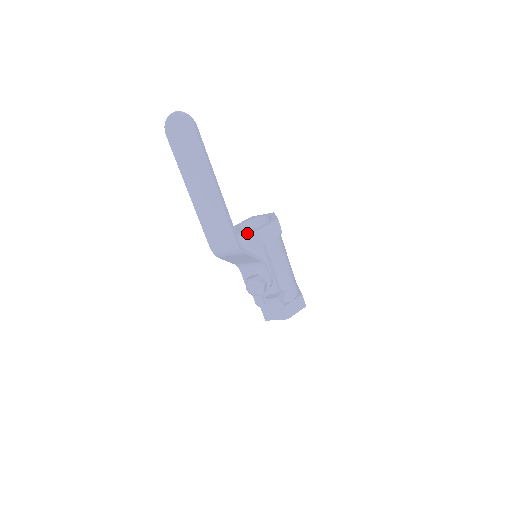
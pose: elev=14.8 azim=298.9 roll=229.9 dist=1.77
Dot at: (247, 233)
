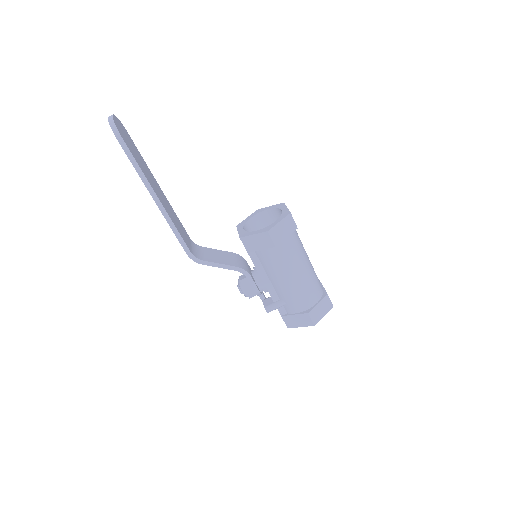
Dot at: (238, 233)
